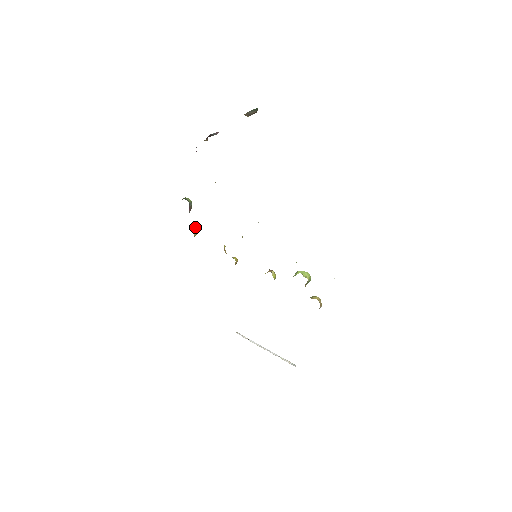
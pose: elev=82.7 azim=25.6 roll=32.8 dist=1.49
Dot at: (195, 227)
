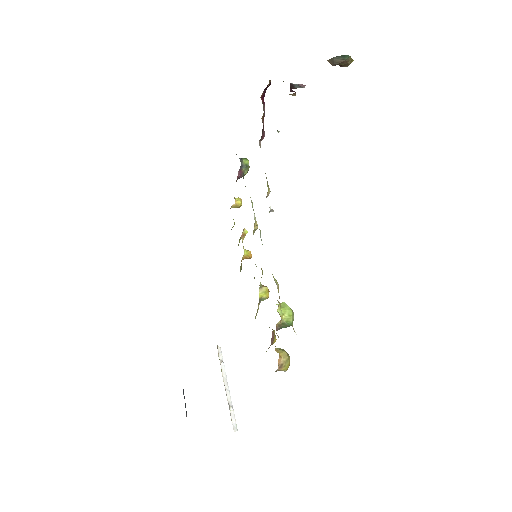
Dot at: occluded
